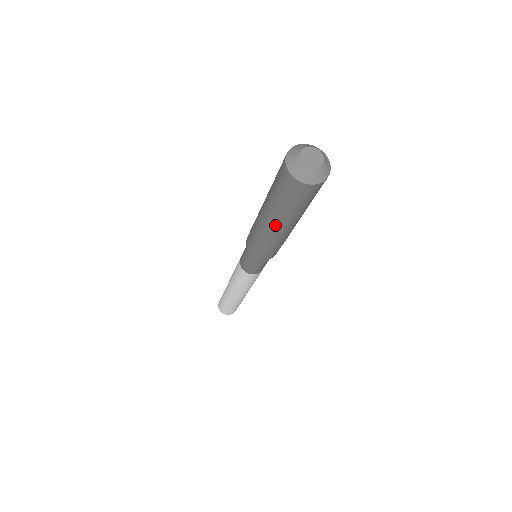
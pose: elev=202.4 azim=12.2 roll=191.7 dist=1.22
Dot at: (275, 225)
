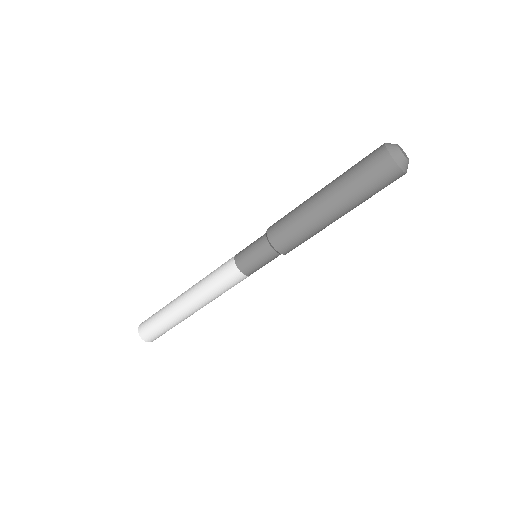
Dot at: (334, 209)
